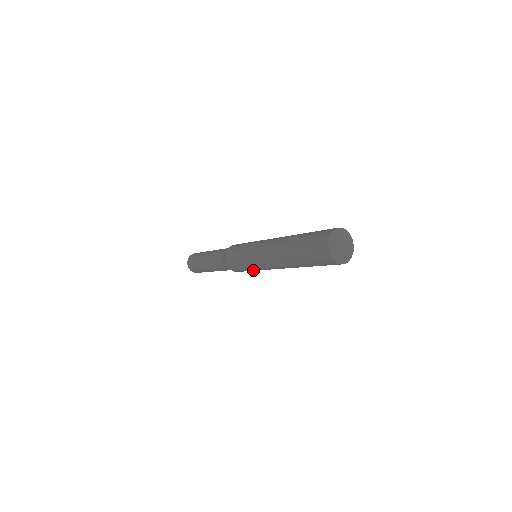
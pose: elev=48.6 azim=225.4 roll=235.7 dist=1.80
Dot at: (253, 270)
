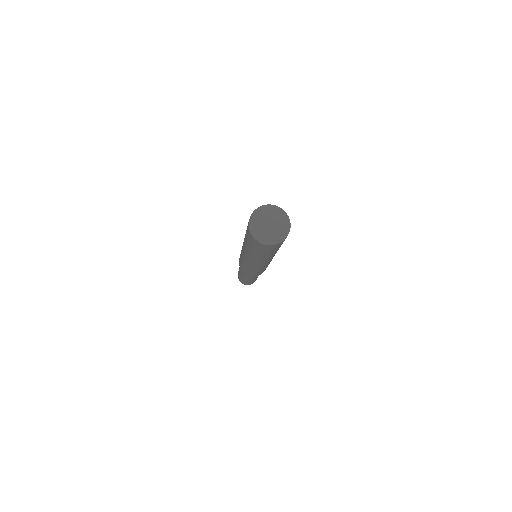
Dot at: (259, 271)
